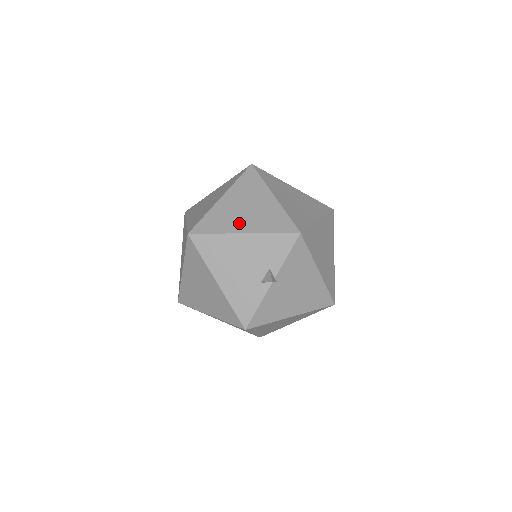
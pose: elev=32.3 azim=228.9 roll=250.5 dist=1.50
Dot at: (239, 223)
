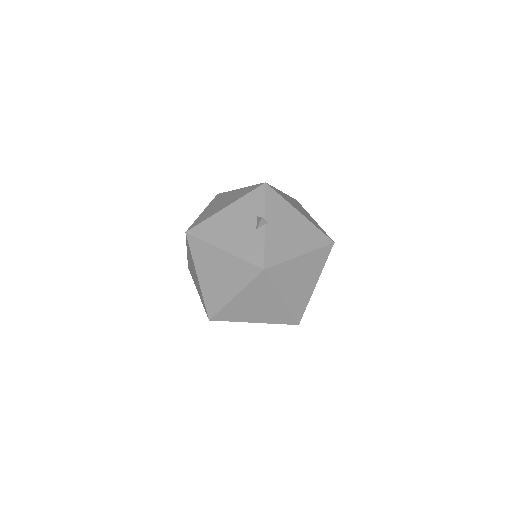
Dot at: (220, 207)
